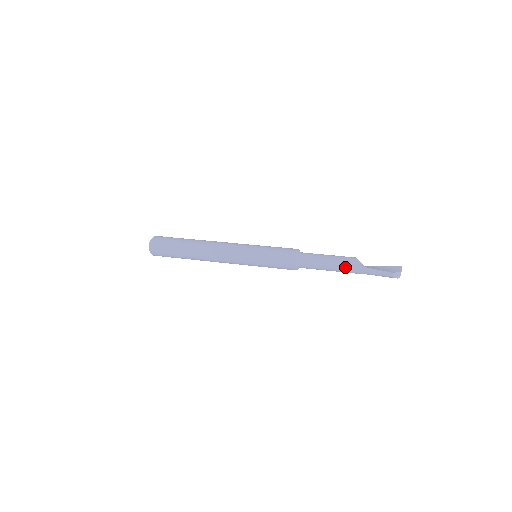
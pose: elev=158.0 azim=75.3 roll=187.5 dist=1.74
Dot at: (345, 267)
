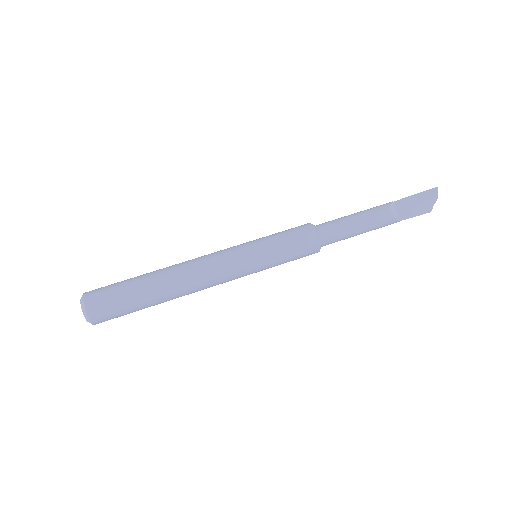
Dot at: occluded
